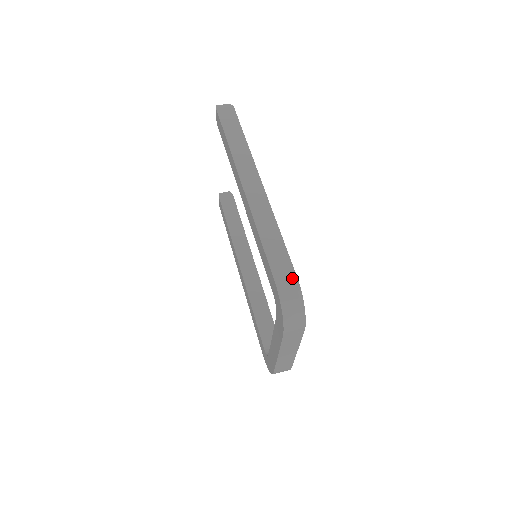
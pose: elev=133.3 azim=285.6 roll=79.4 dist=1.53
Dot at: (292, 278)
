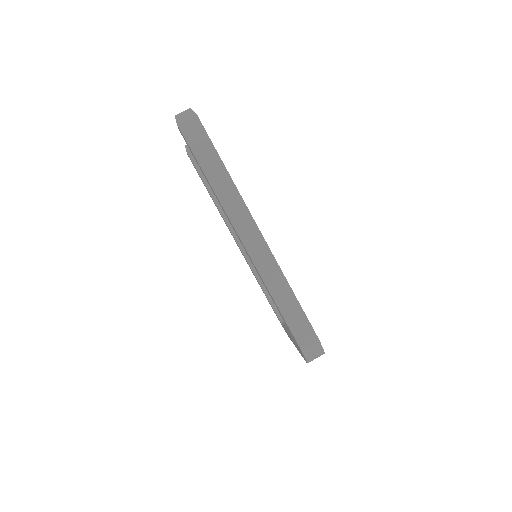
Dot at: (310, 334)
